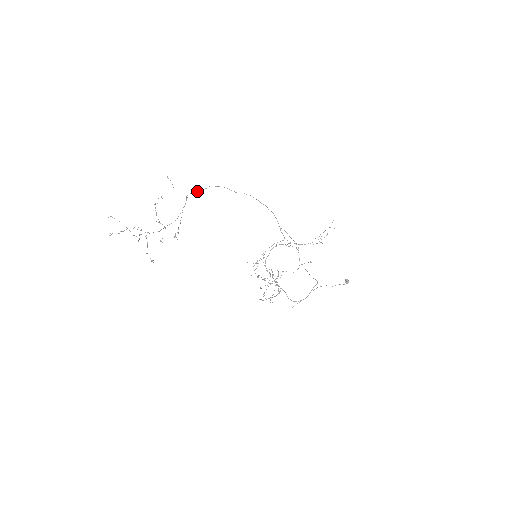
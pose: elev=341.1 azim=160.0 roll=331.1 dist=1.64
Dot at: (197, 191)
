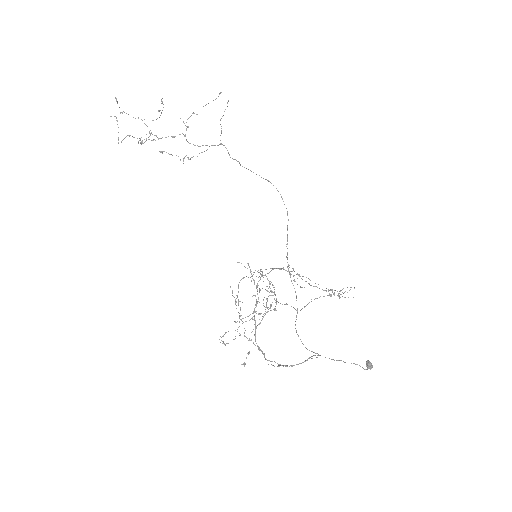
Dot at: occluded
